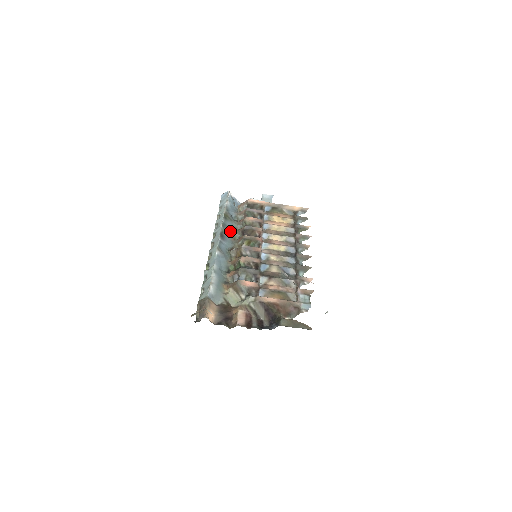
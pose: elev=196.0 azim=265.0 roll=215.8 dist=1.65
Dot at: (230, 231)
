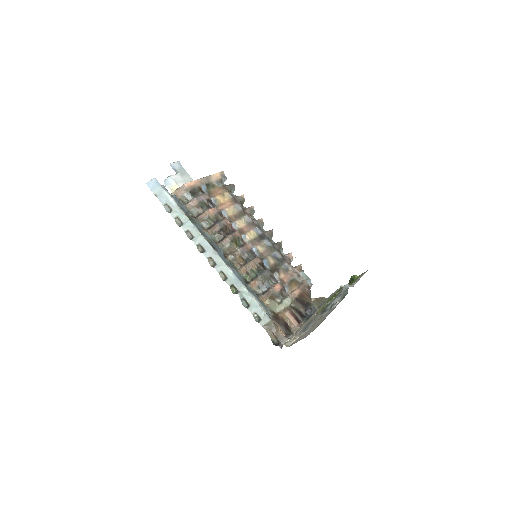
Dot at: (207, 235)
